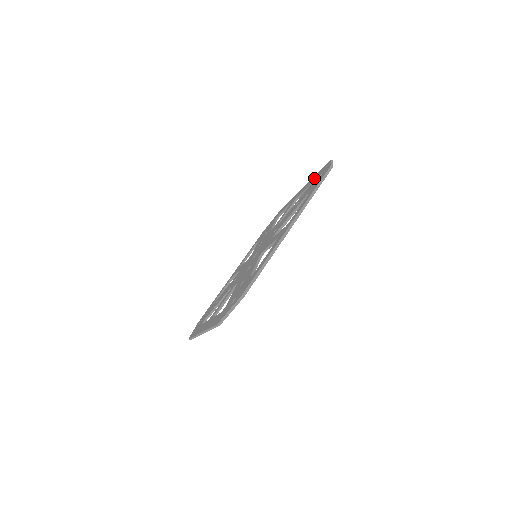
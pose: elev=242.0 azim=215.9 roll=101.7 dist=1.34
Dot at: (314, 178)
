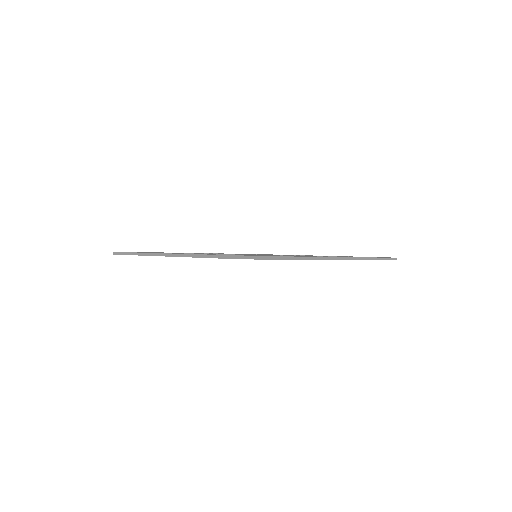
Dot at: occluded
